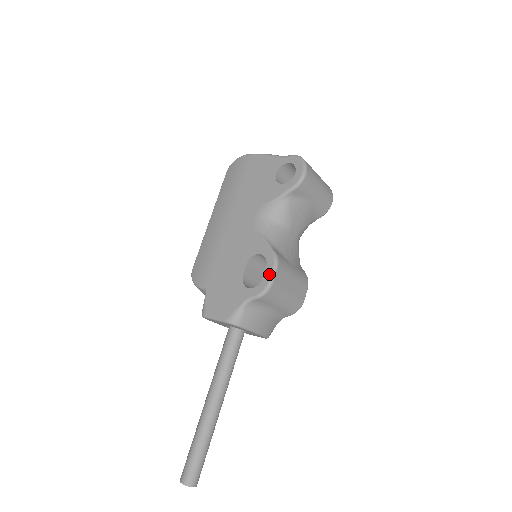
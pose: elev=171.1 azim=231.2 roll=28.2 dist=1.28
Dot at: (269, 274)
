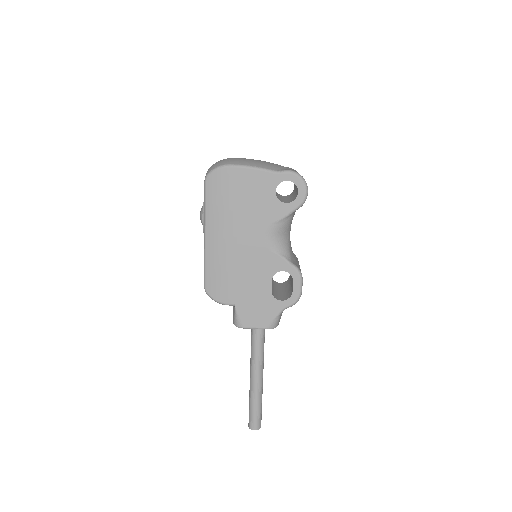
Dot at: (298, 287)
